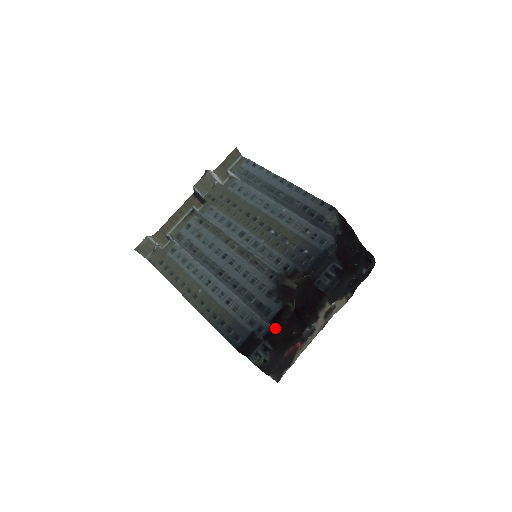
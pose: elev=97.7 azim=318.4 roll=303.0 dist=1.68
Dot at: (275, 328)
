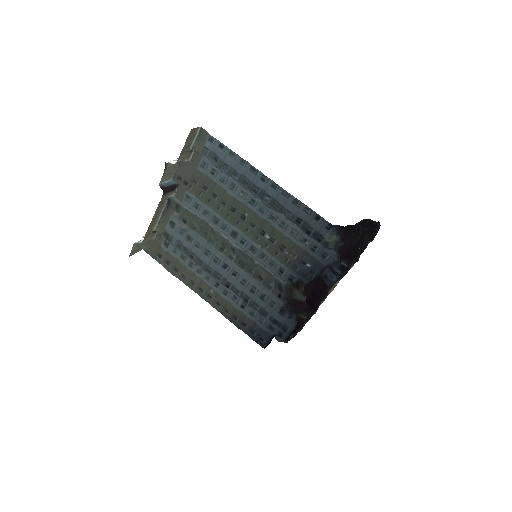
Dot at: occluded
